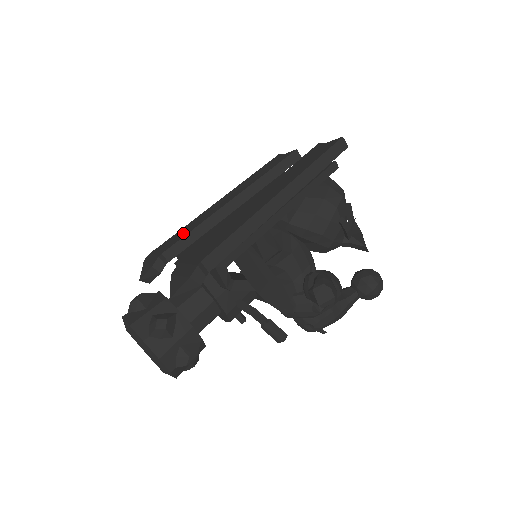
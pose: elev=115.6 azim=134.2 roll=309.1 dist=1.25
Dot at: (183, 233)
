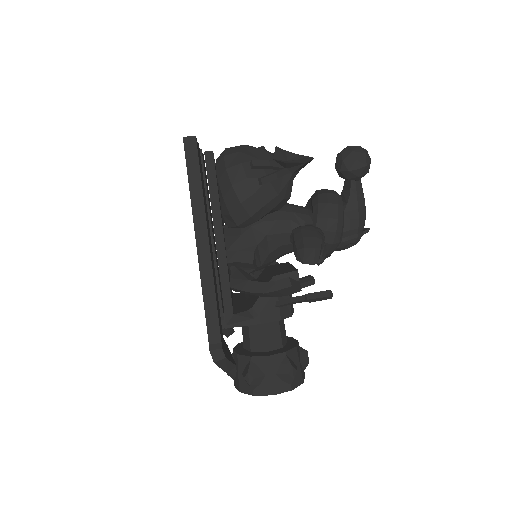
Dot at: occluded
